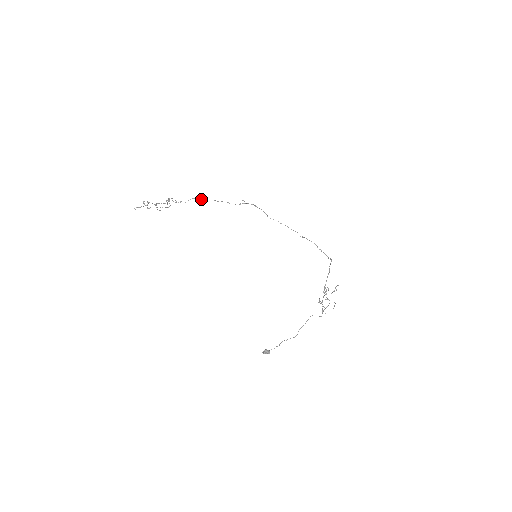
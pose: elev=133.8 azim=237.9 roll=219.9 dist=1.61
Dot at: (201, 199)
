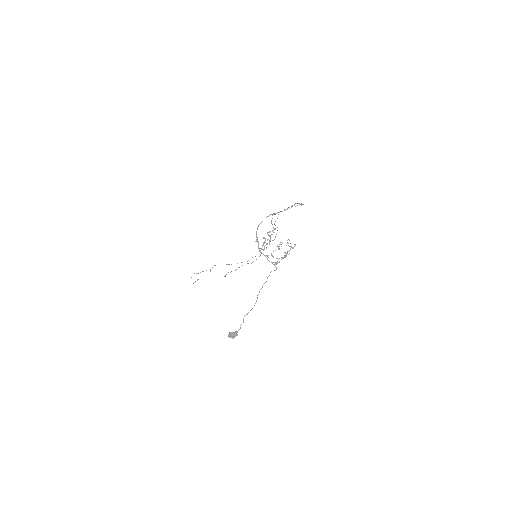
Dot at: occluded
